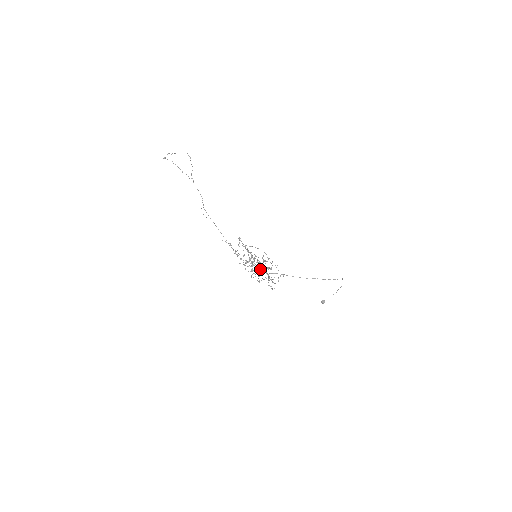
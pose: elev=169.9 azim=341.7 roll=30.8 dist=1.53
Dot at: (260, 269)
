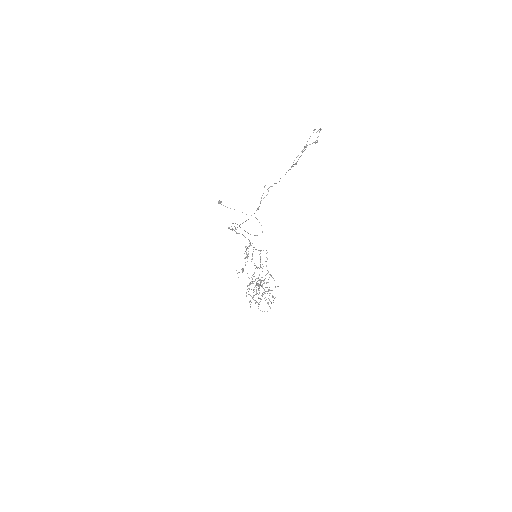
Dot at: occluded
